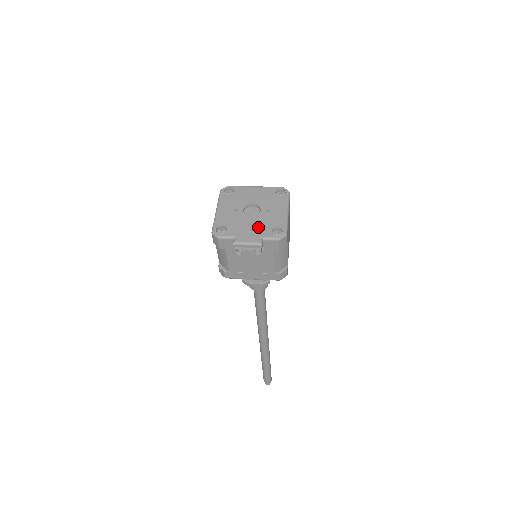
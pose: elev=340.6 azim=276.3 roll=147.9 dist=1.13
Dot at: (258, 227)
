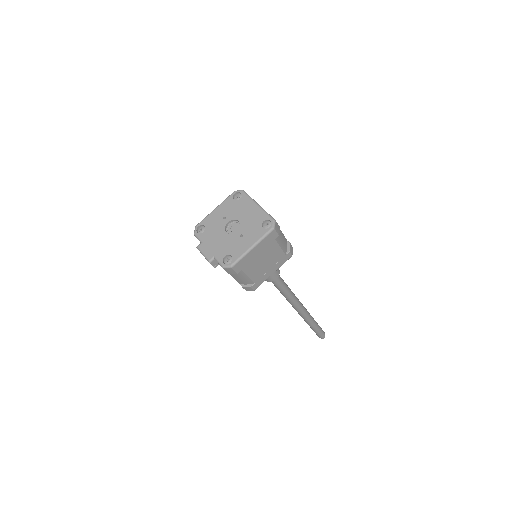
Dot at: (221, 245)
